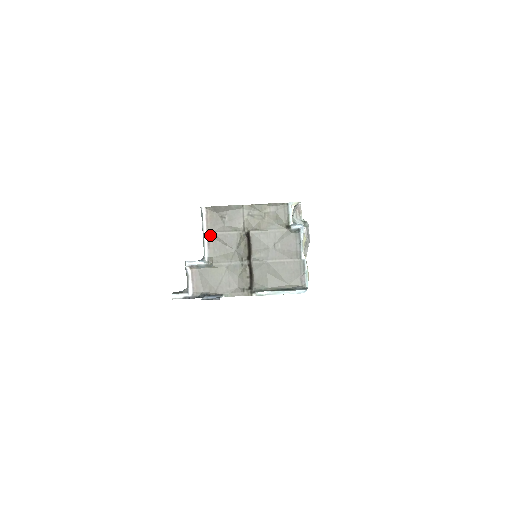
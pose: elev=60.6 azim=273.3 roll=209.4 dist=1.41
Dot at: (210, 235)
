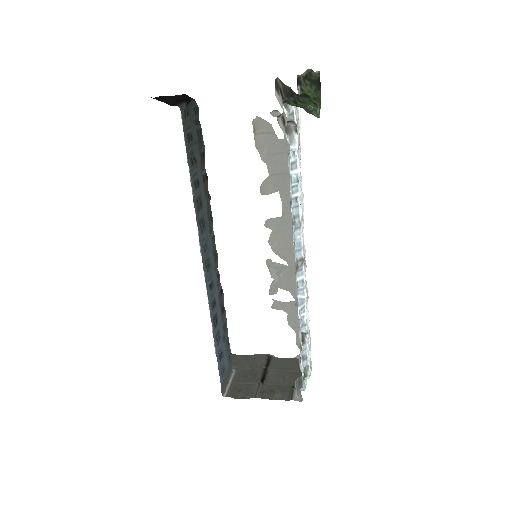
Dot at: (234, 382)
